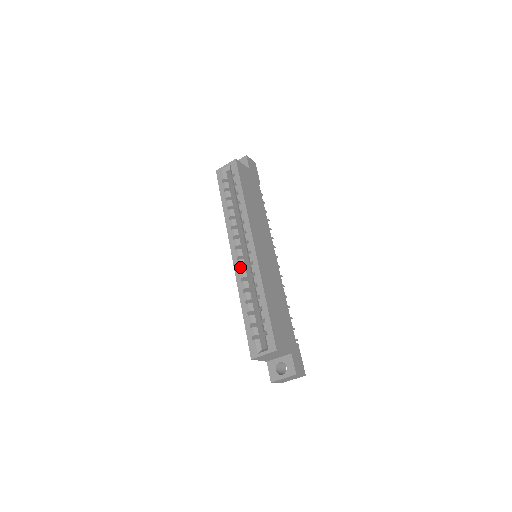
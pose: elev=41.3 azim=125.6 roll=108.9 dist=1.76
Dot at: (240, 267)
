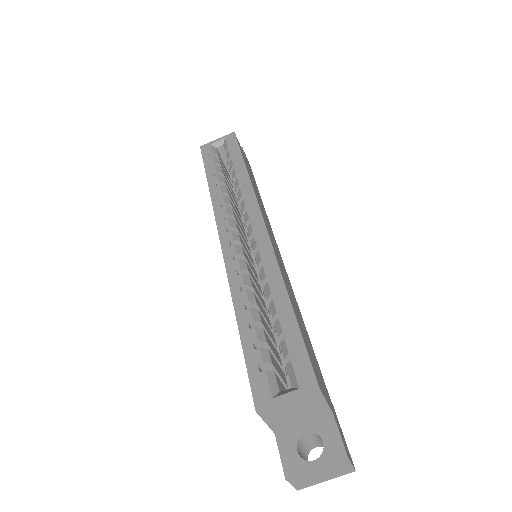
Dot at: (235, 255)
